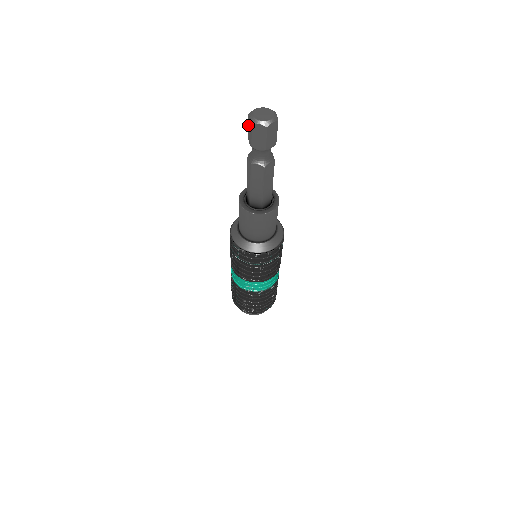
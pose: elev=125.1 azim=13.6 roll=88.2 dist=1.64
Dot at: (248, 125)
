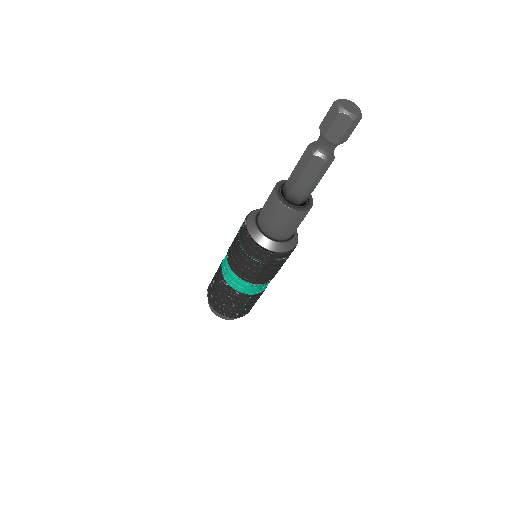
Dot at: occluded
